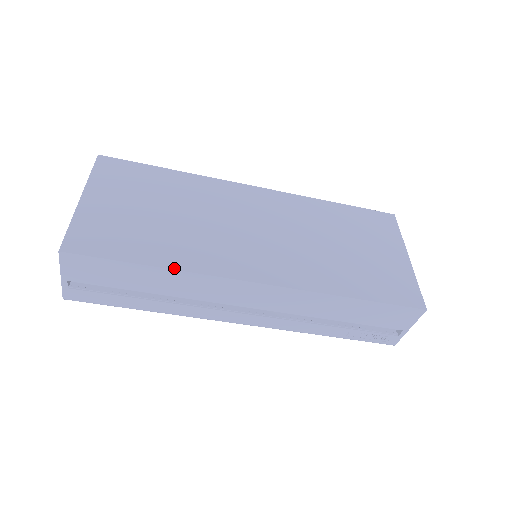
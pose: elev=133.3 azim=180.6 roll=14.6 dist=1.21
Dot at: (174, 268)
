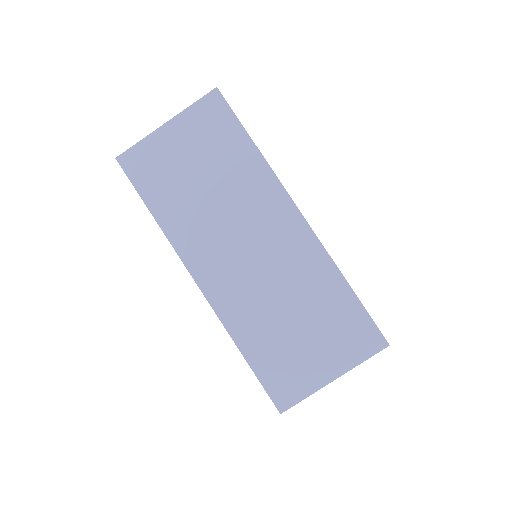
Dot at: (161, 227)
